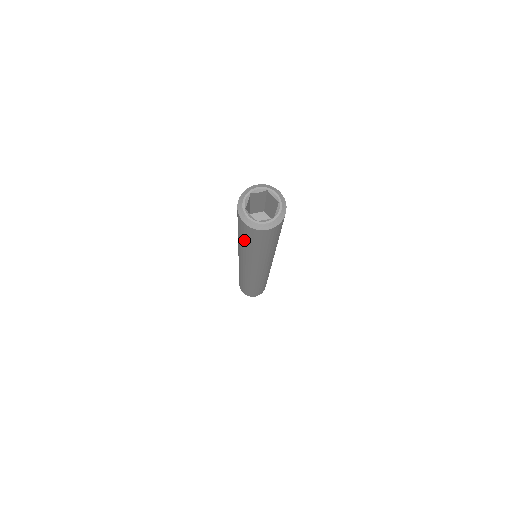
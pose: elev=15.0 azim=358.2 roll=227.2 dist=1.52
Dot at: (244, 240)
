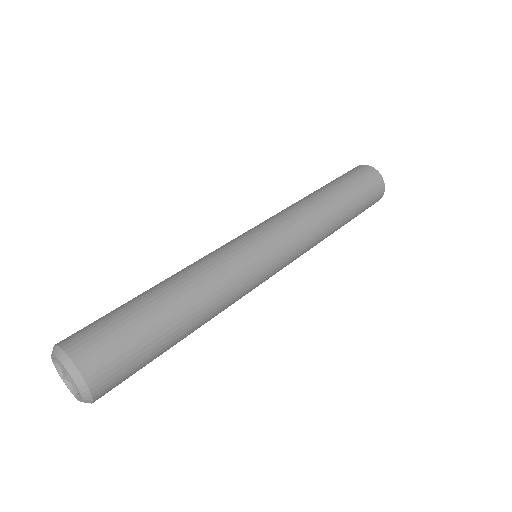
Dot at: occluded
